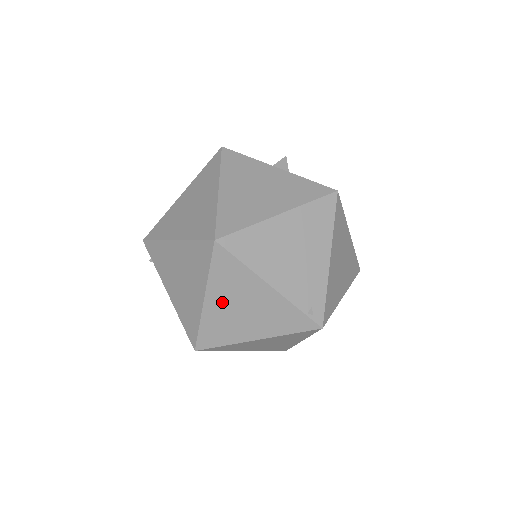
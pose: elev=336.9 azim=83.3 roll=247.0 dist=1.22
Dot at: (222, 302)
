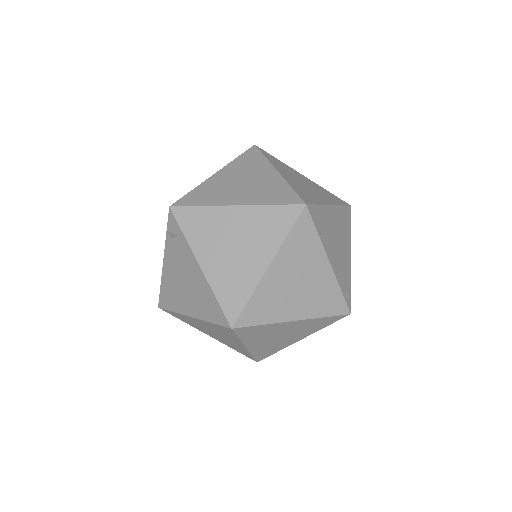
Dot at: (284, 272)
